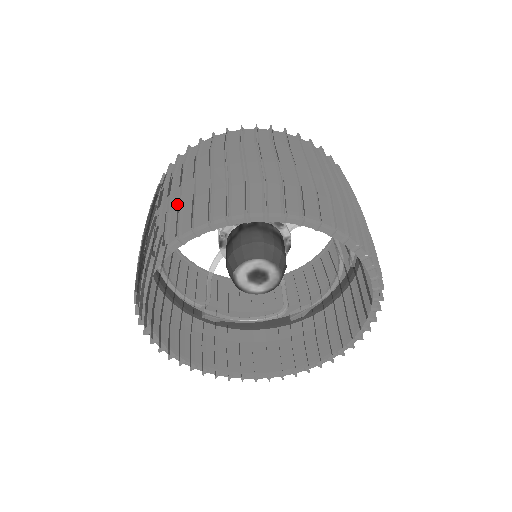
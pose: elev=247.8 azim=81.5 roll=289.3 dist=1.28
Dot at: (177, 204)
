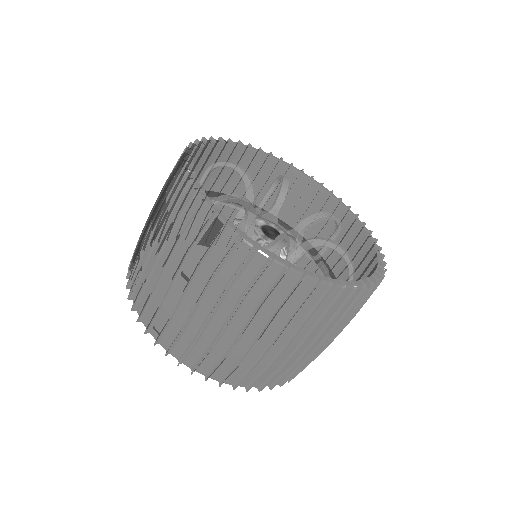
Dot at: (209, 340)
